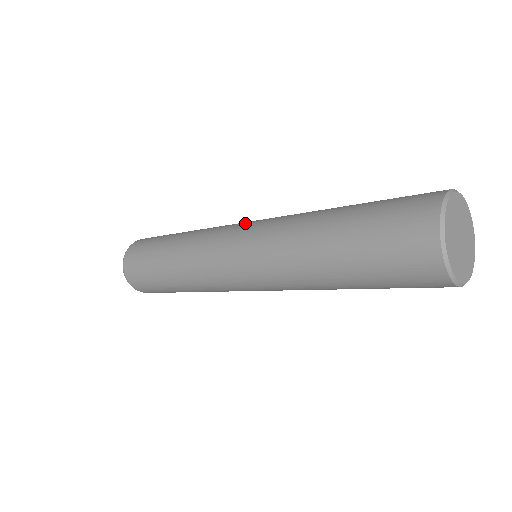
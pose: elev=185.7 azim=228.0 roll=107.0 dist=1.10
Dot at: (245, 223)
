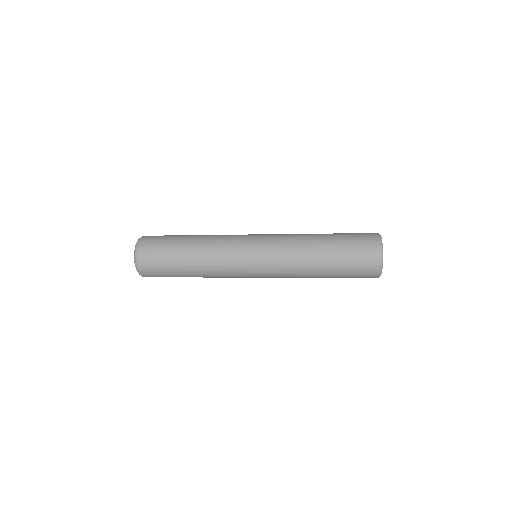
Dot at: (254, 241)
